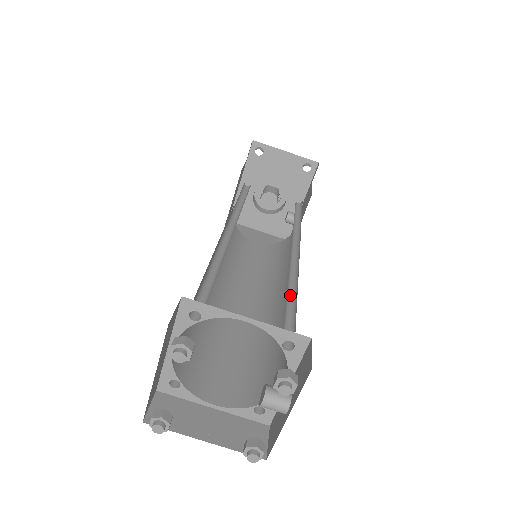
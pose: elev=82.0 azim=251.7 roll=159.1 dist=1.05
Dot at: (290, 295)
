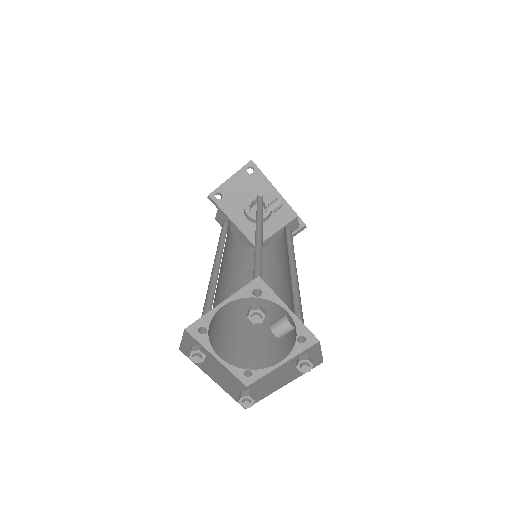
Dot at: (260, 261)
